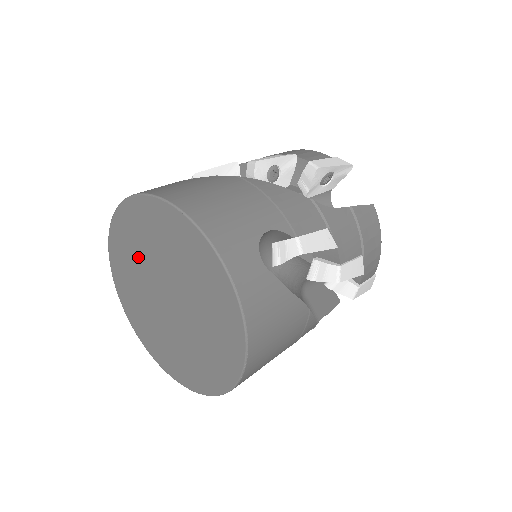
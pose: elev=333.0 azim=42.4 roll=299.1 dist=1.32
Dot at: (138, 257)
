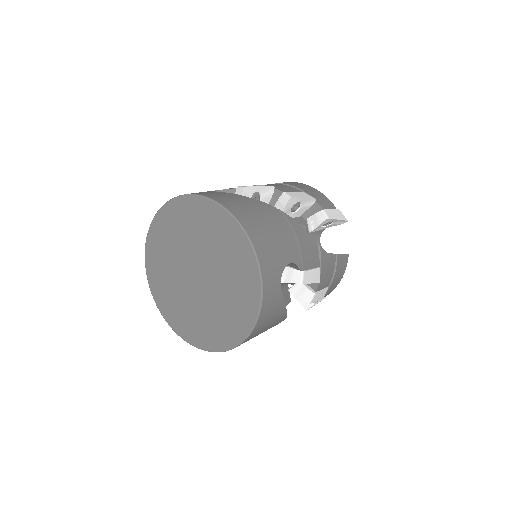
Dot at: (185, 235)
